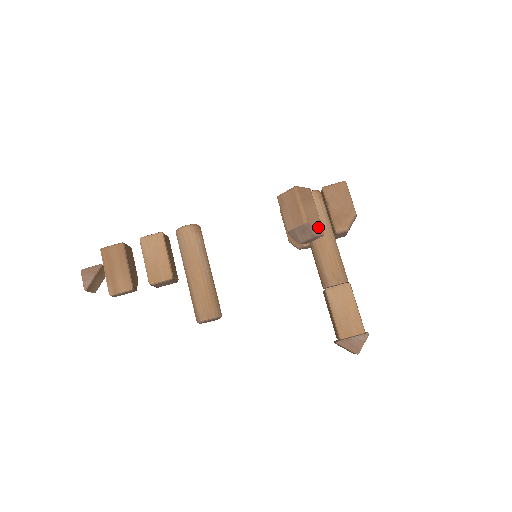
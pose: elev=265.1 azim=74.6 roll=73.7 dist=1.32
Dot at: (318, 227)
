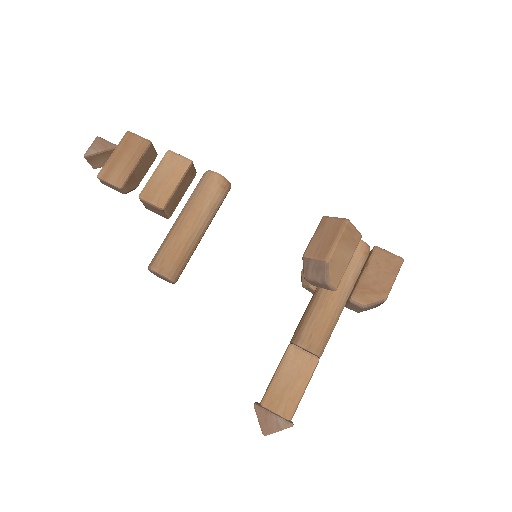
Dot at: (336, 277)
